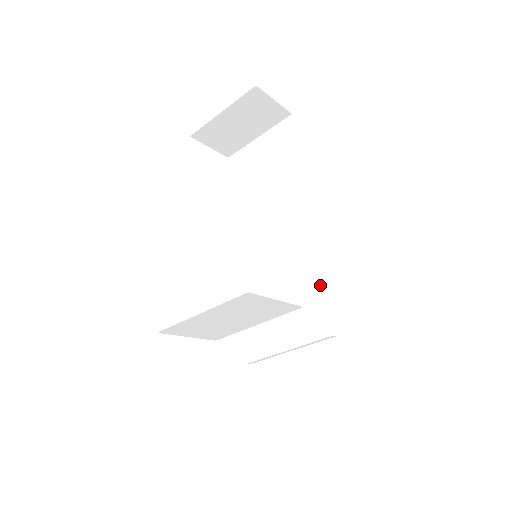
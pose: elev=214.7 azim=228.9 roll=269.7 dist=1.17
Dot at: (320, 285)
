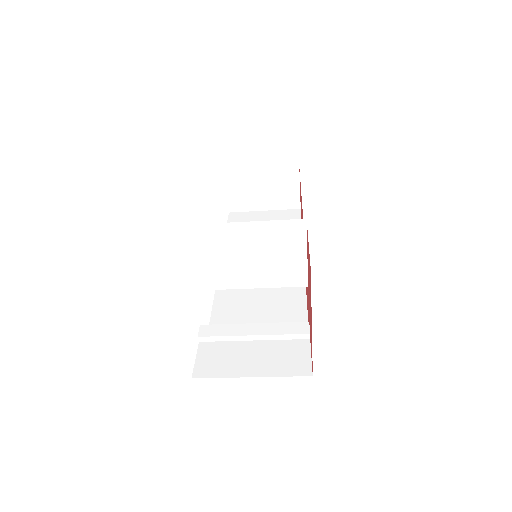
Dot at: (292, 312)
